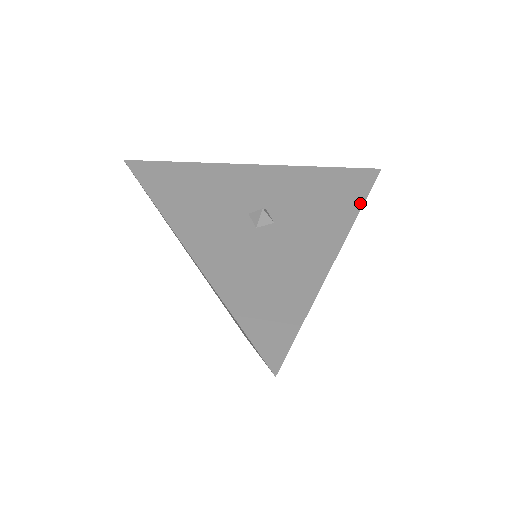
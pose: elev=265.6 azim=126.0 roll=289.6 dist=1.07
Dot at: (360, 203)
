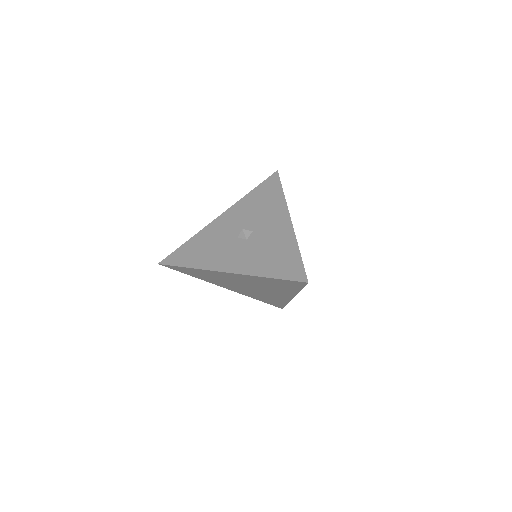
Dot at: (282, 193)
